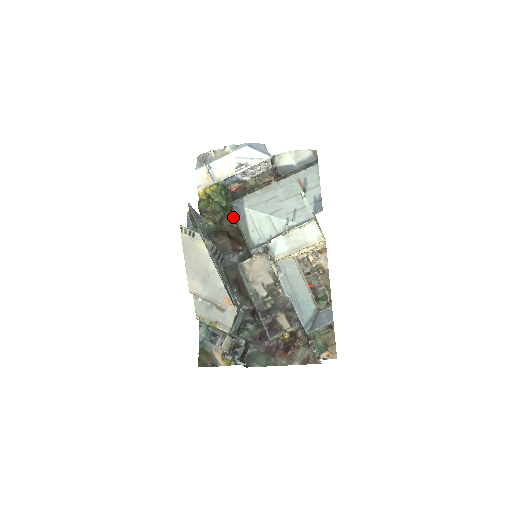
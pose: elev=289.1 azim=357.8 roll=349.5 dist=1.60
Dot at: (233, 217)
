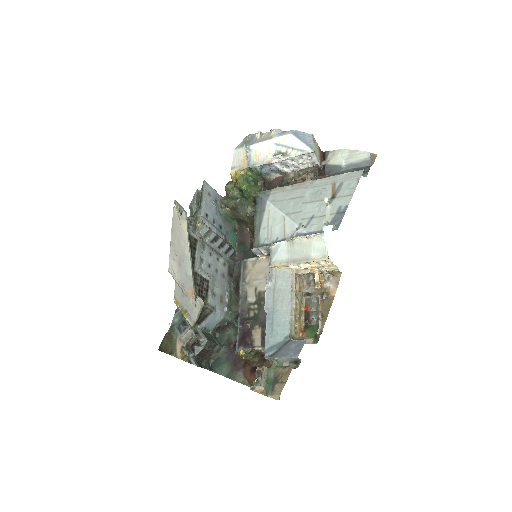
Dot at: (253, 208)
